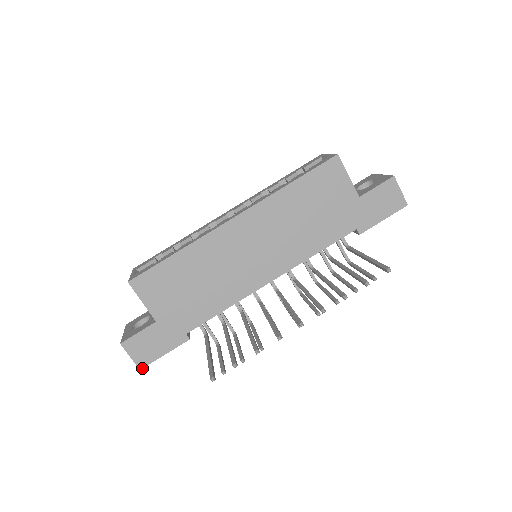
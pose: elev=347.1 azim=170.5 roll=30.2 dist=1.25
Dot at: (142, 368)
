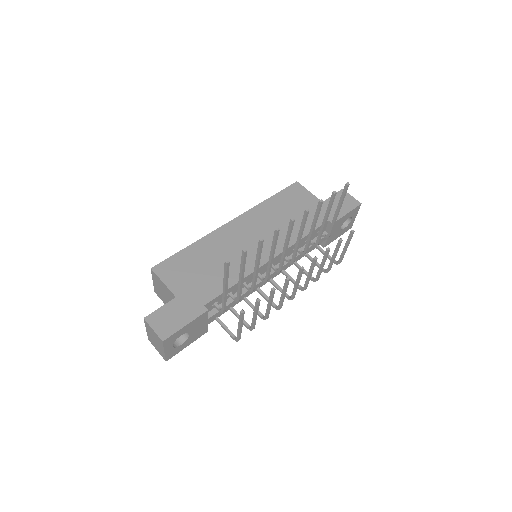
Dot at: (165, 340)
